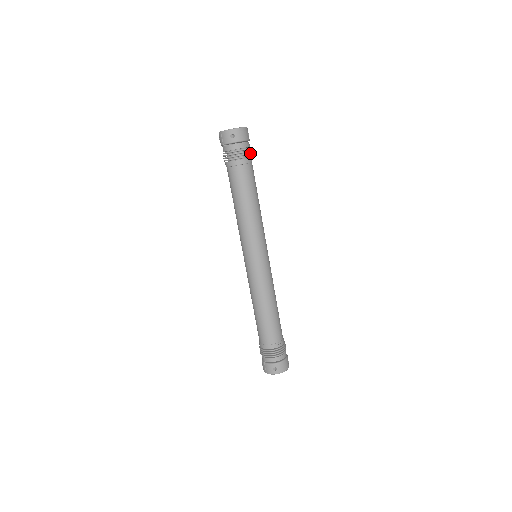
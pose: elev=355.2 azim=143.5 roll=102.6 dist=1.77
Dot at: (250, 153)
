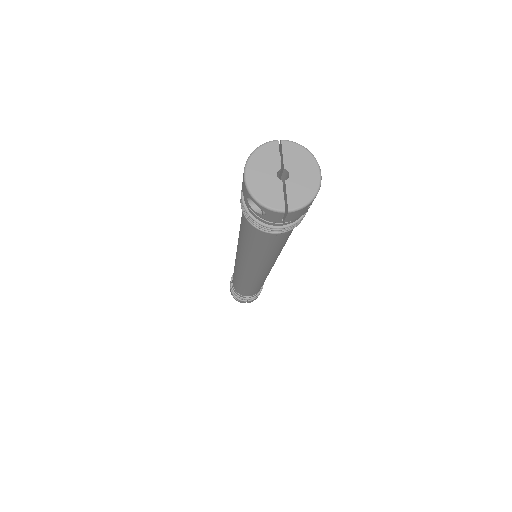
Dot at: occluded
